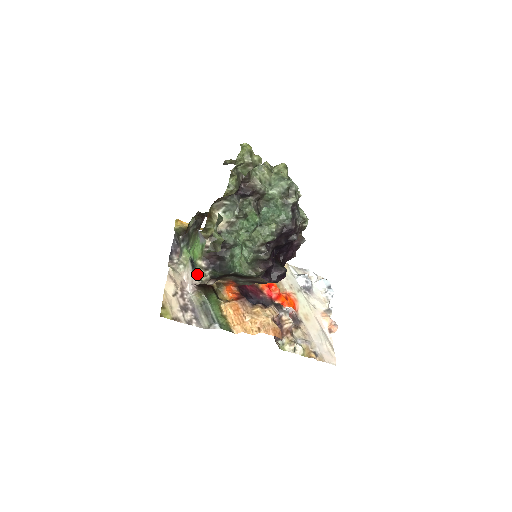
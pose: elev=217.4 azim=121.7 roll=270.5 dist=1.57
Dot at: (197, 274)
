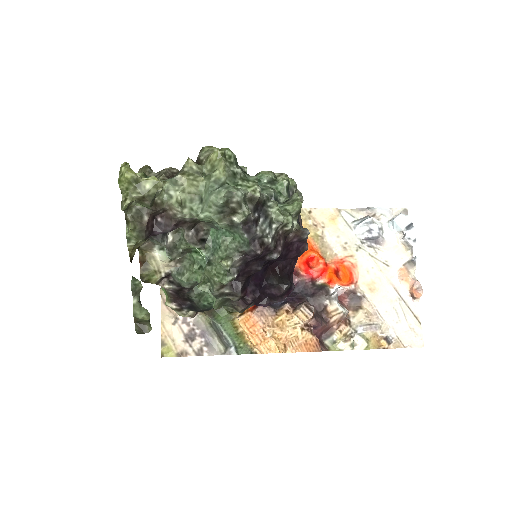
Dot at: occluded
